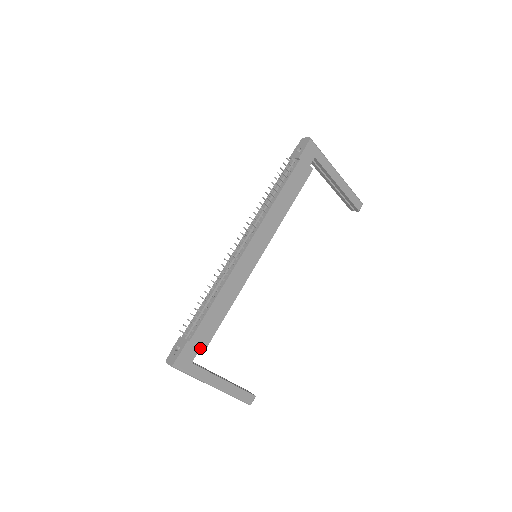
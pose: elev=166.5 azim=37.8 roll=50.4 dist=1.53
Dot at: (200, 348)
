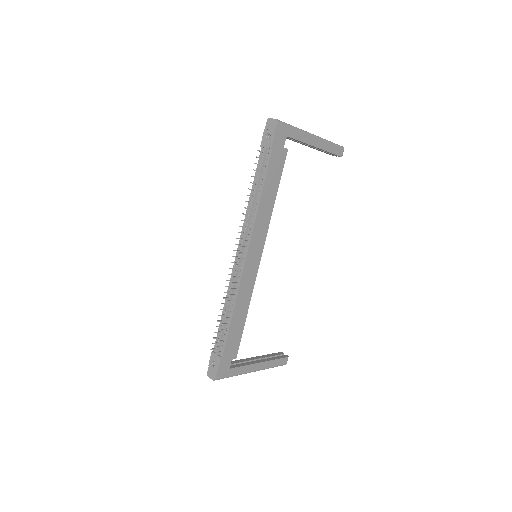
Dot at: (233, 355)
